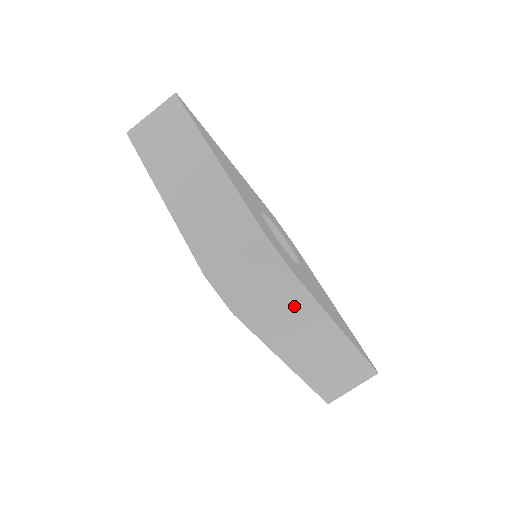
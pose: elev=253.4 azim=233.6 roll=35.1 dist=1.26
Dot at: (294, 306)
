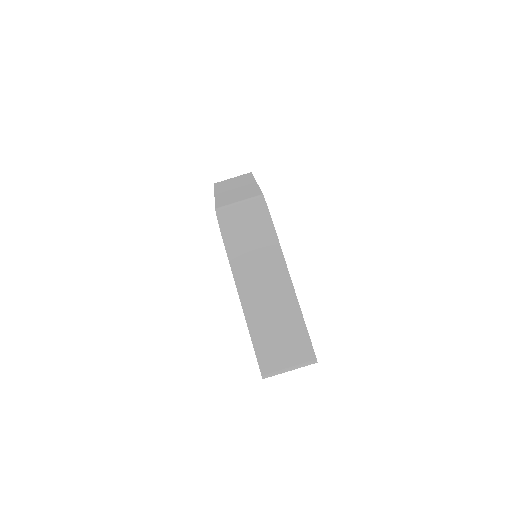
Dot at: (263, 244)
